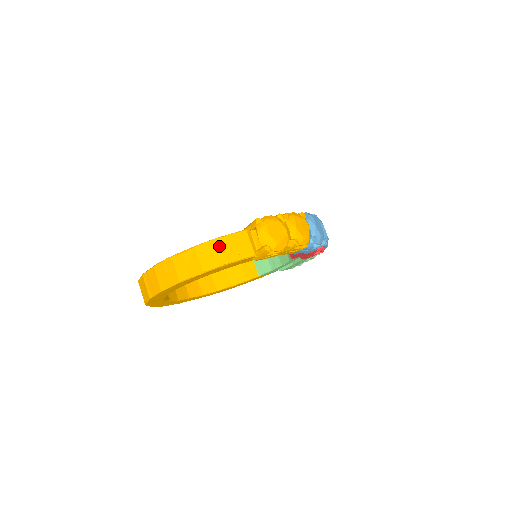
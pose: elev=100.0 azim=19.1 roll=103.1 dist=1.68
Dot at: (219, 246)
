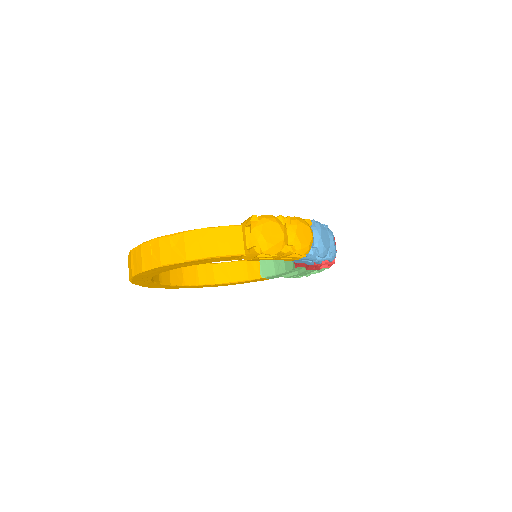
Dot at: (208, 236)
